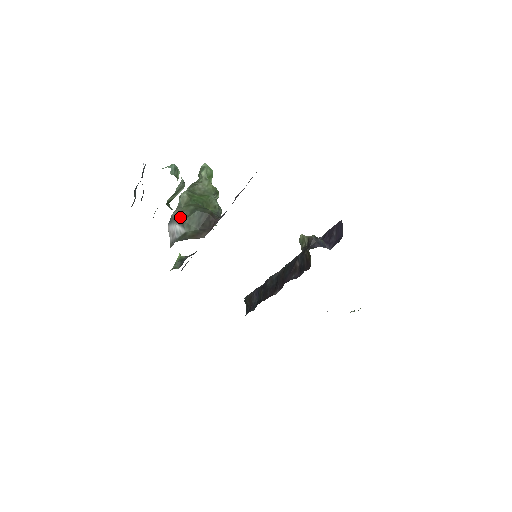
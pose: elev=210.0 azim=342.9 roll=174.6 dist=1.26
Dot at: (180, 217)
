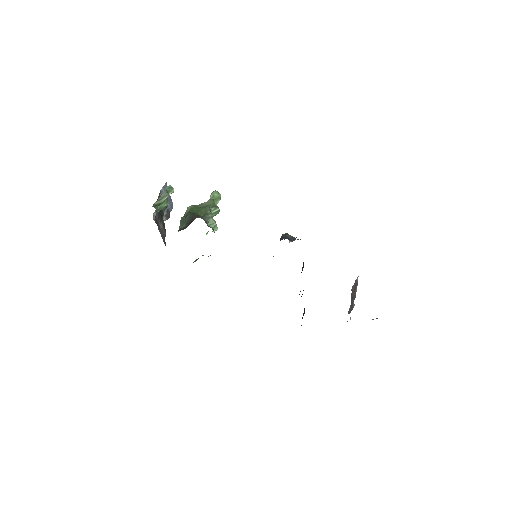
Dot at: (181, 221)
